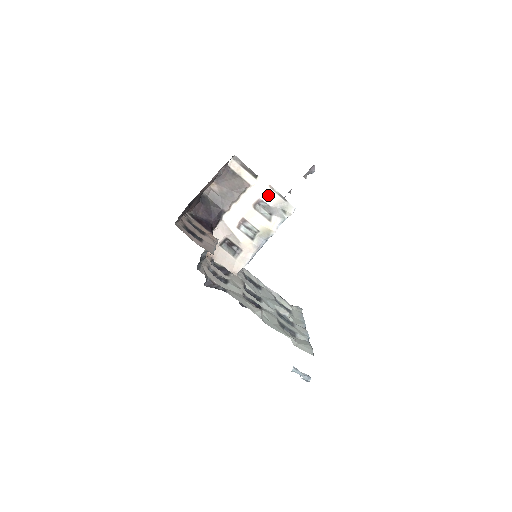
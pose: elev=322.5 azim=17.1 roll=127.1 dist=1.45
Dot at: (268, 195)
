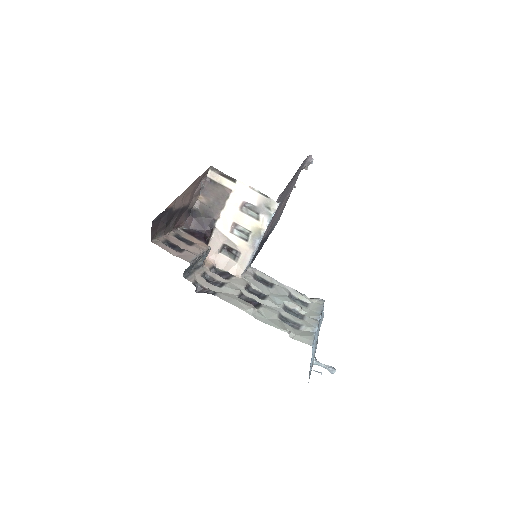
Dot at: (250, 196)
